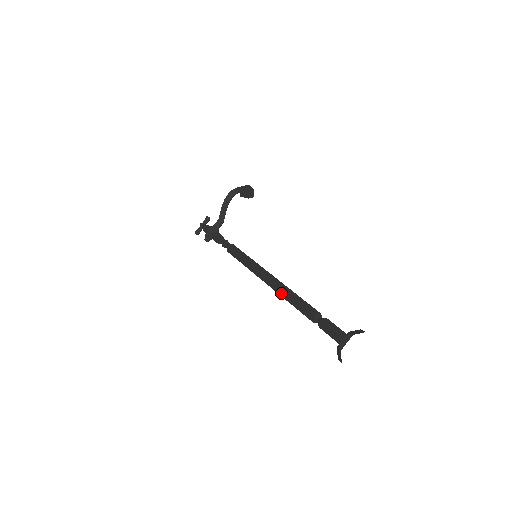
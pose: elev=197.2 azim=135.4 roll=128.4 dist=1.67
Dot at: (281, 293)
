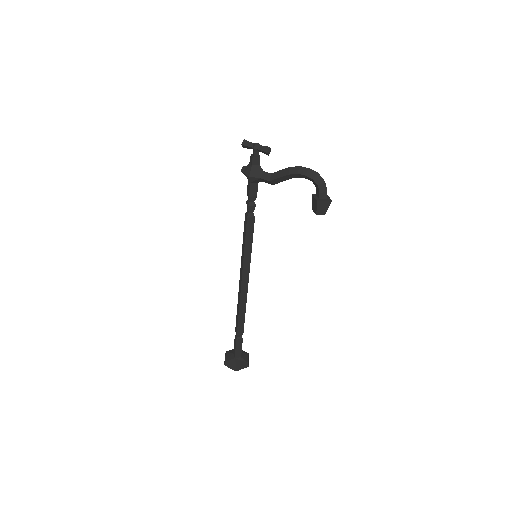
Dot at: (239, 300)
